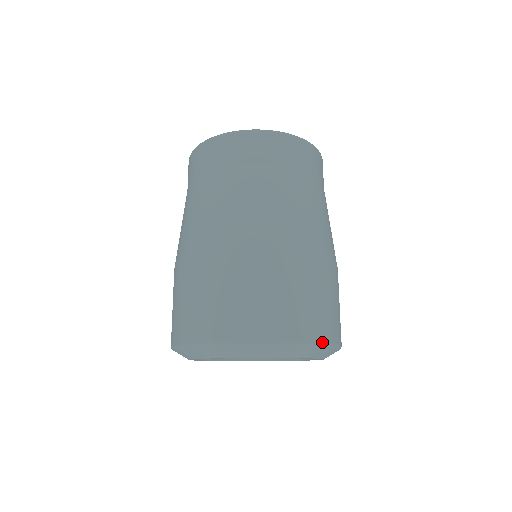
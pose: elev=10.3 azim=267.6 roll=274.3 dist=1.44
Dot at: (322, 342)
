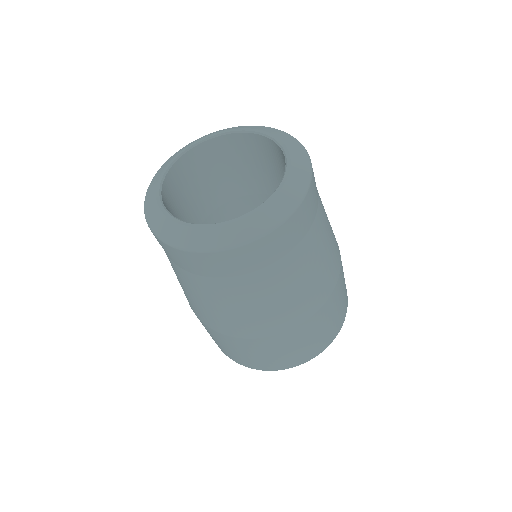
Dot at: occluded
